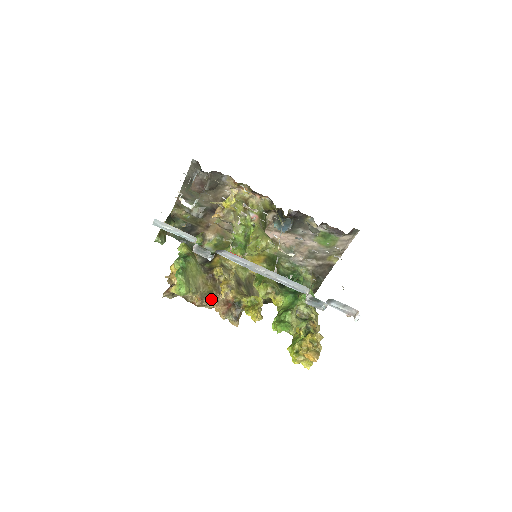
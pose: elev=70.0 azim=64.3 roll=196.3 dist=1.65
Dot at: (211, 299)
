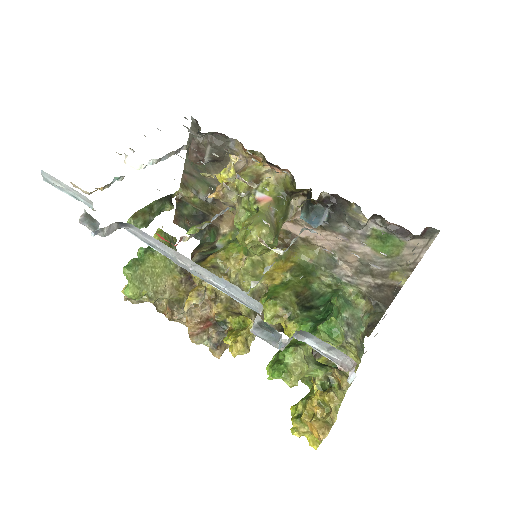
Dot at: occluded
